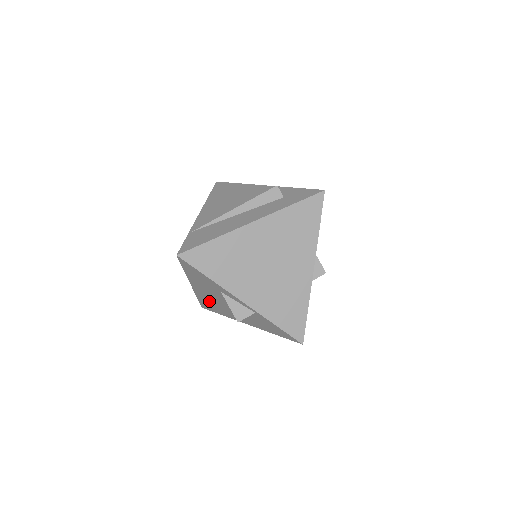
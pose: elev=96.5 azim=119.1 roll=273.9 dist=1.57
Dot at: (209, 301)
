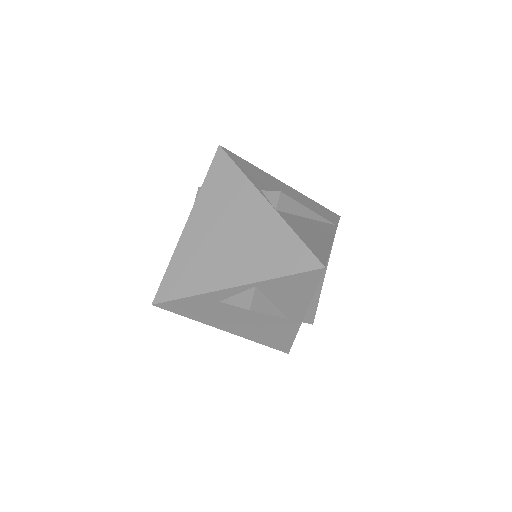
Dot at: (260, 333)
